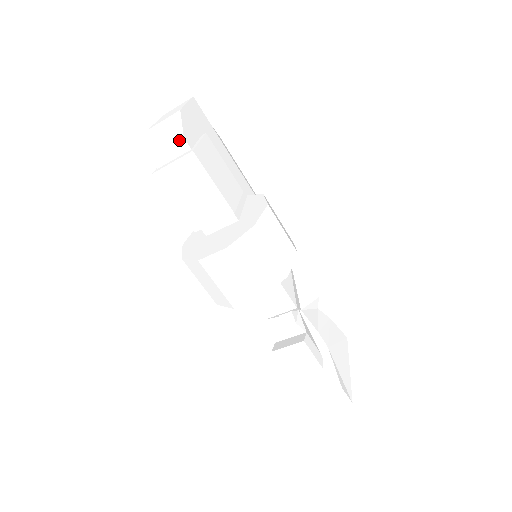
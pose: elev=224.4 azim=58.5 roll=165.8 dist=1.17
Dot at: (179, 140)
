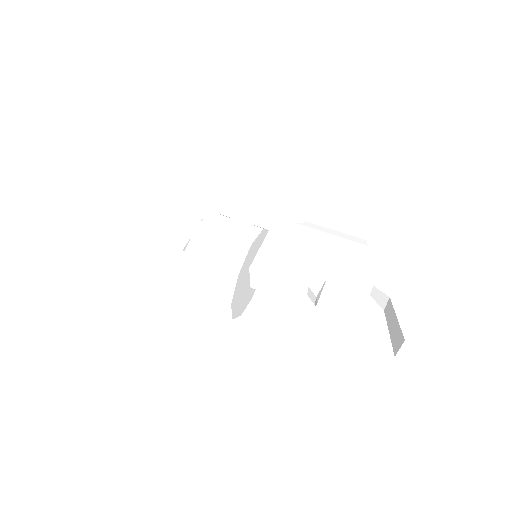
Dot at: (126, 227)
